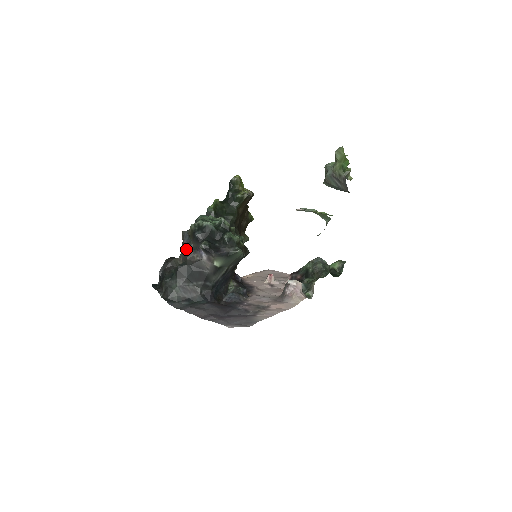
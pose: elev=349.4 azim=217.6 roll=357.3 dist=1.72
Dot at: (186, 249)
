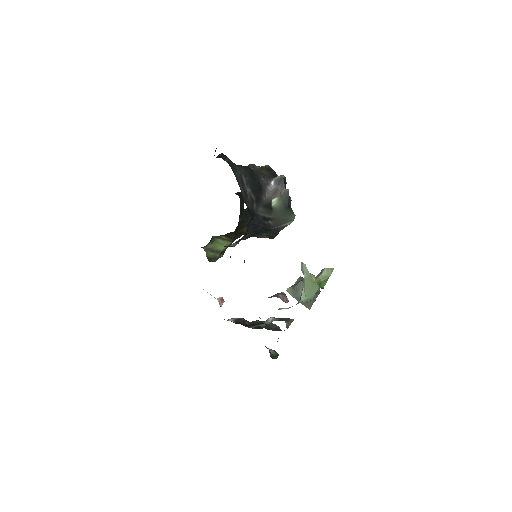
Dot at: (257, 169)
